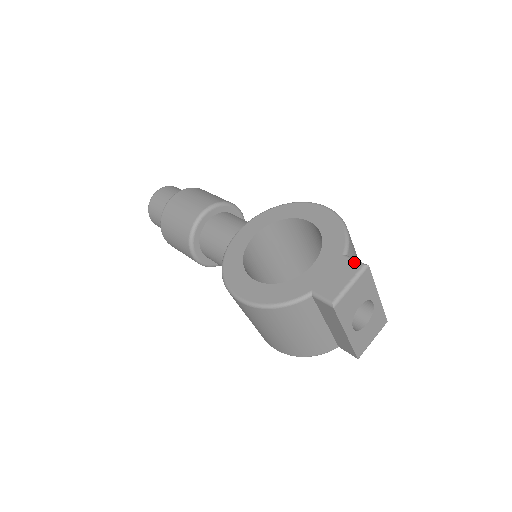
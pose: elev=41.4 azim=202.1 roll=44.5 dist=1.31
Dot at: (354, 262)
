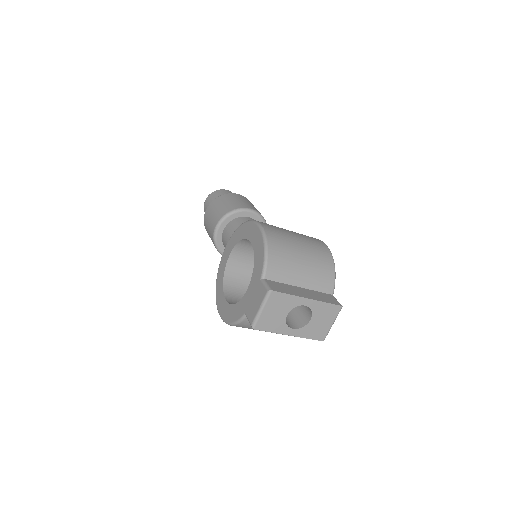
Dot at: (264, 288)
